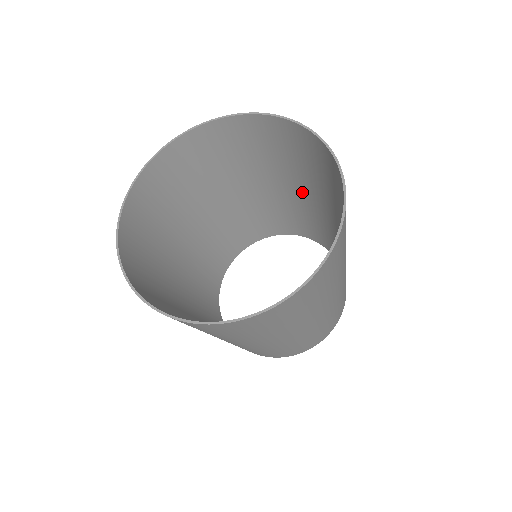
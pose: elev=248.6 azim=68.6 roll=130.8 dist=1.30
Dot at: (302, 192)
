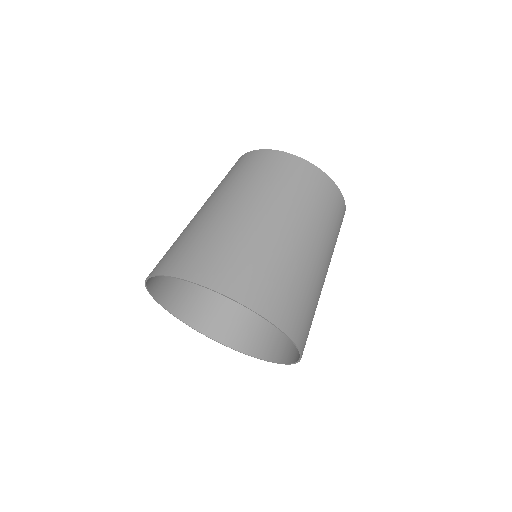
Dot at: (237, 208)
